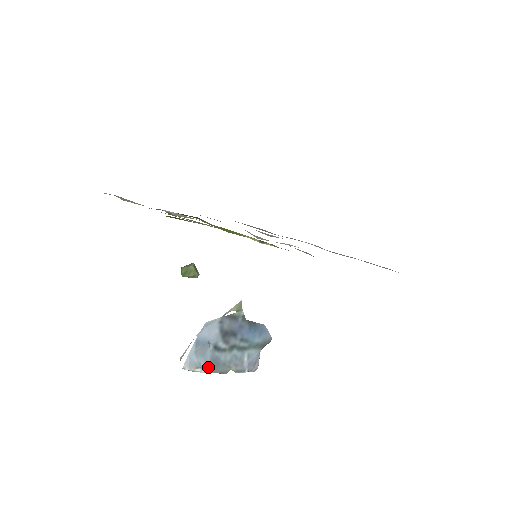
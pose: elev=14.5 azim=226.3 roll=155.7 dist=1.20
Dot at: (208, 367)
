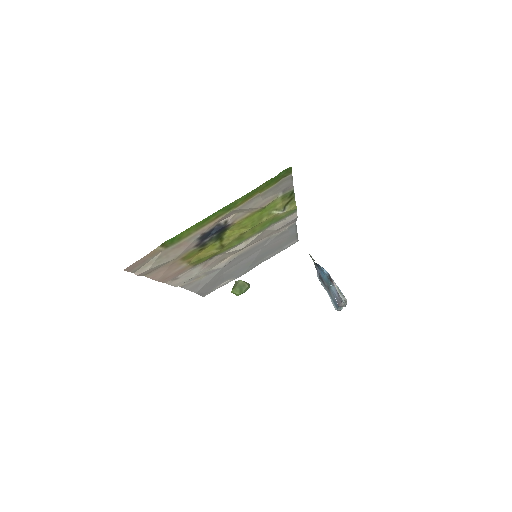
Dot at: occluded
